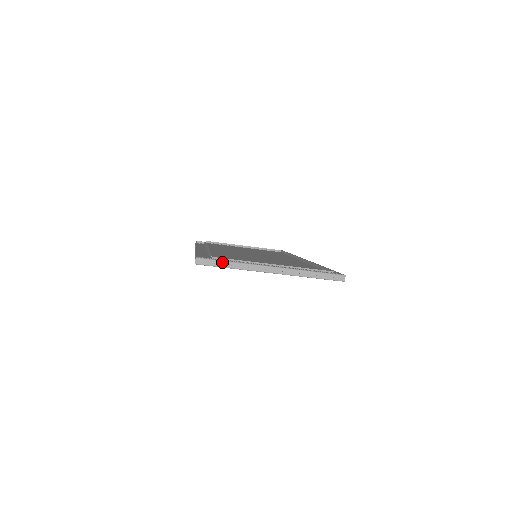
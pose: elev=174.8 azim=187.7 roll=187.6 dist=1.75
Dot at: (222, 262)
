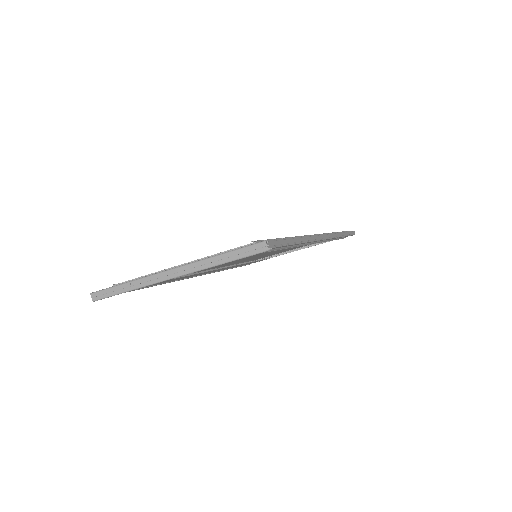
Dot at: (116, 288)
